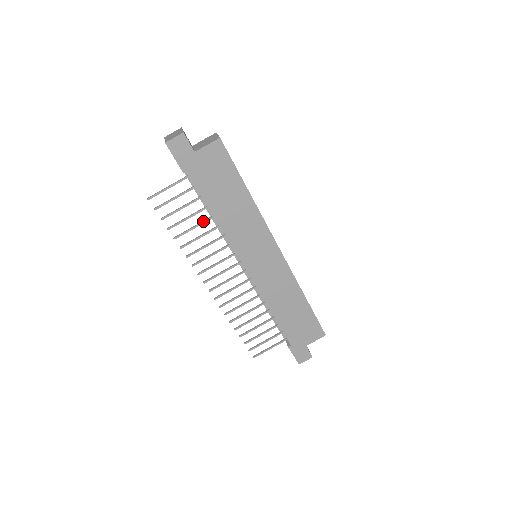
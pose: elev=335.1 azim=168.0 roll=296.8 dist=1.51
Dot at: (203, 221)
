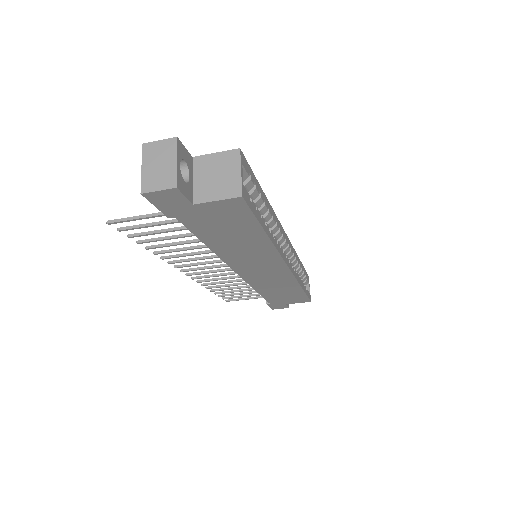
Dot at: (191, 242)
